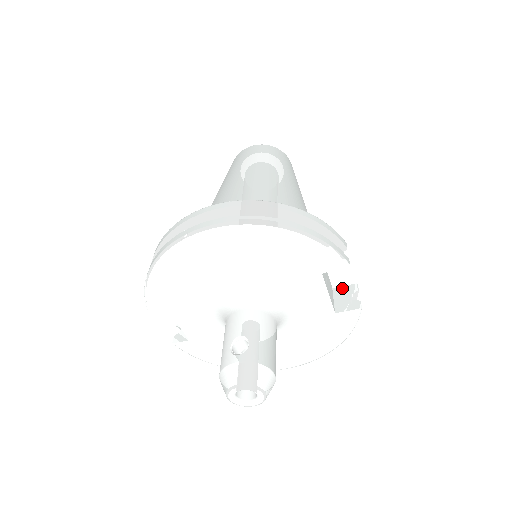
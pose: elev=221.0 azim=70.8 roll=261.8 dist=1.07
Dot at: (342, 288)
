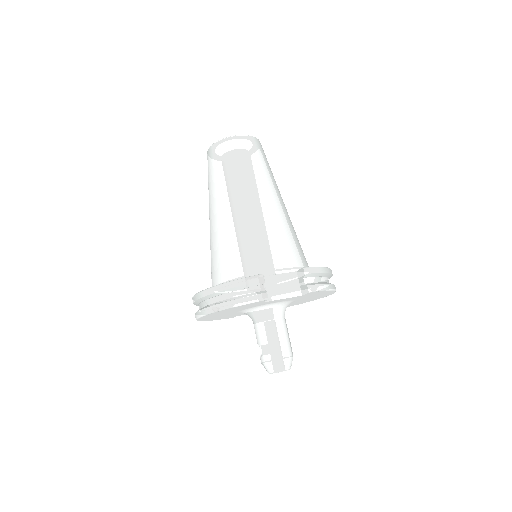
Dot at: (299, 272)
